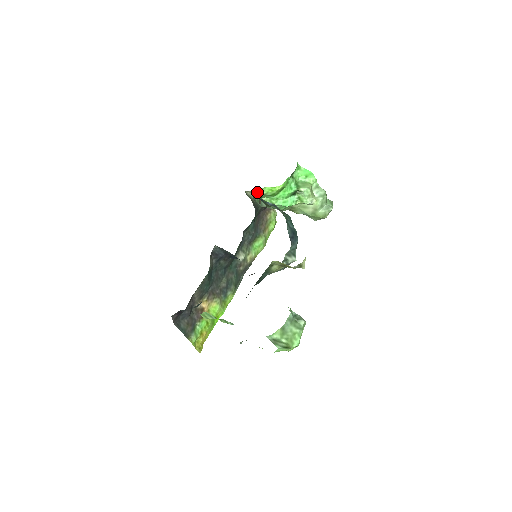
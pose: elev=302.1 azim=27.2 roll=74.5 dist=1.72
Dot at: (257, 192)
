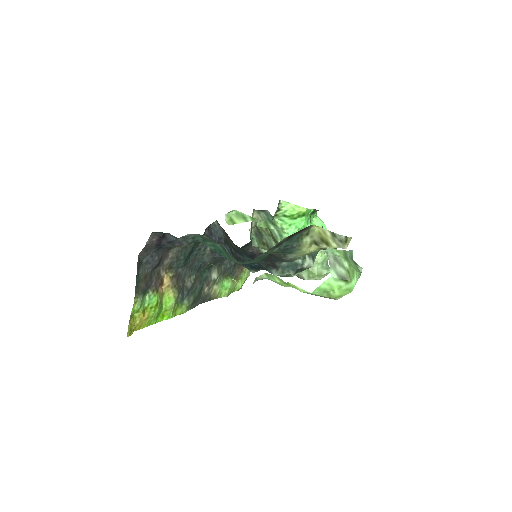
Dot at: (279, 202)
